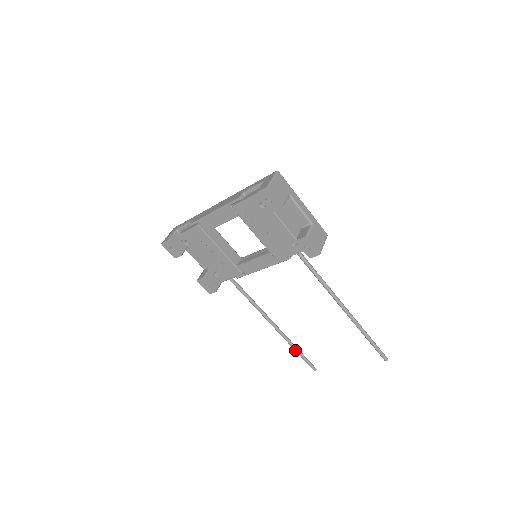
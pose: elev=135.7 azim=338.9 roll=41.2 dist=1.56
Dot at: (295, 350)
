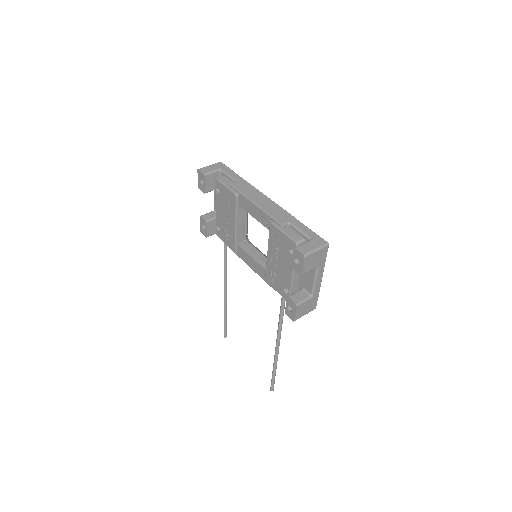
Dot at: (224, 316)
